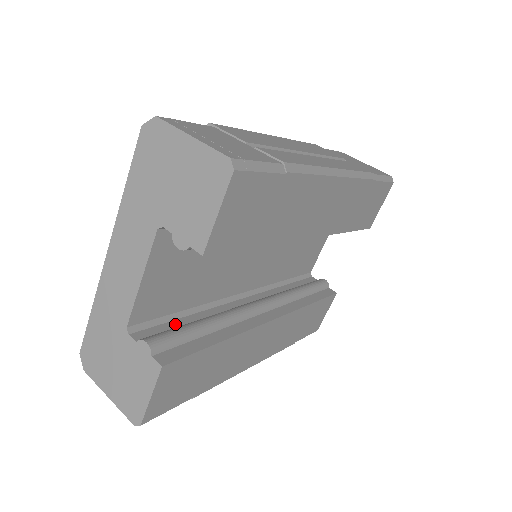
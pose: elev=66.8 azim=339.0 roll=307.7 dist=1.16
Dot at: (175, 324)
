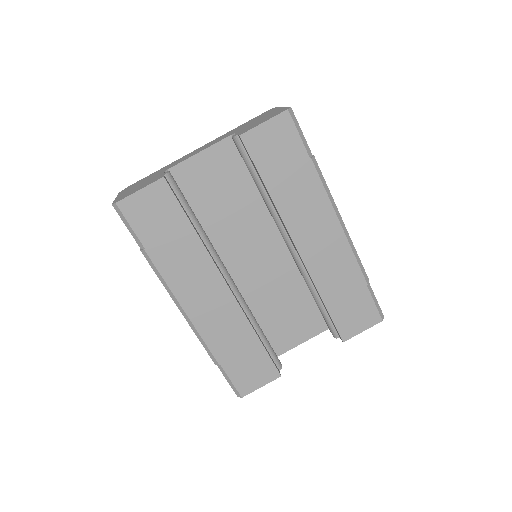
Dot at: occluded
